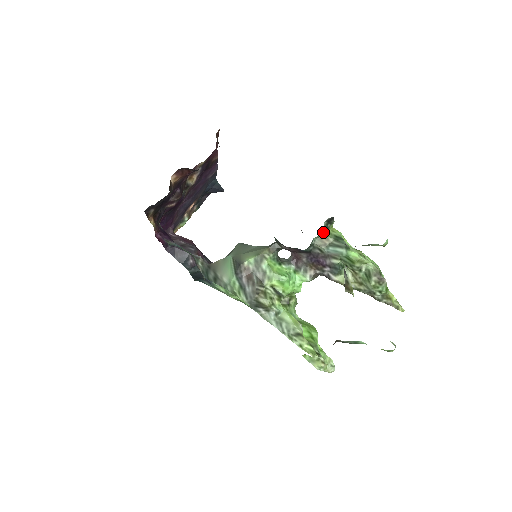
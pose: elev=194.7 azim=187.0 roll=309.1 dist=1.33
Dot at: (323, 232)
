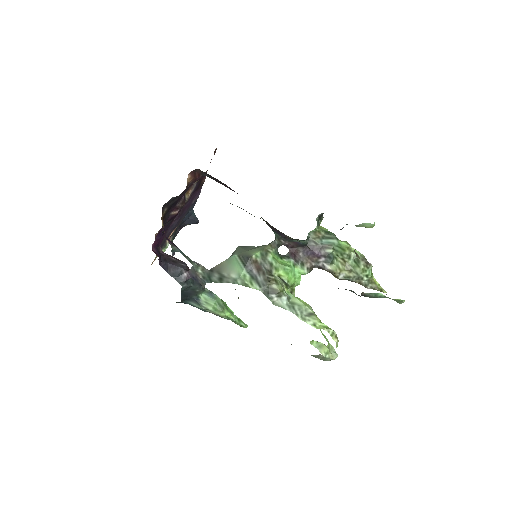
Dot at: (316, 226)
